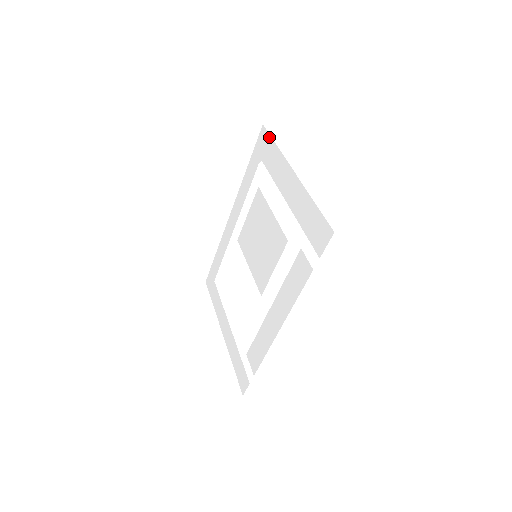
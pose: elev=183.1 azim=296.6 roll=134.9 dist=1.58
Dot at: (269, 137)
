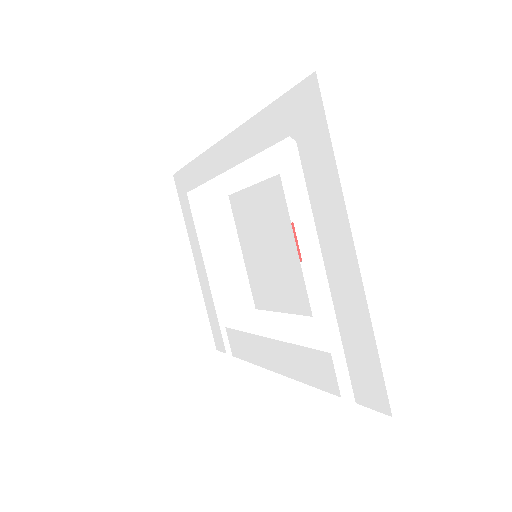
Dot at: (323, 120)
